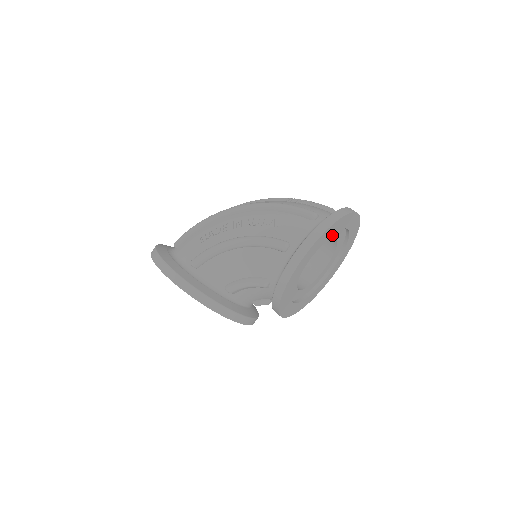
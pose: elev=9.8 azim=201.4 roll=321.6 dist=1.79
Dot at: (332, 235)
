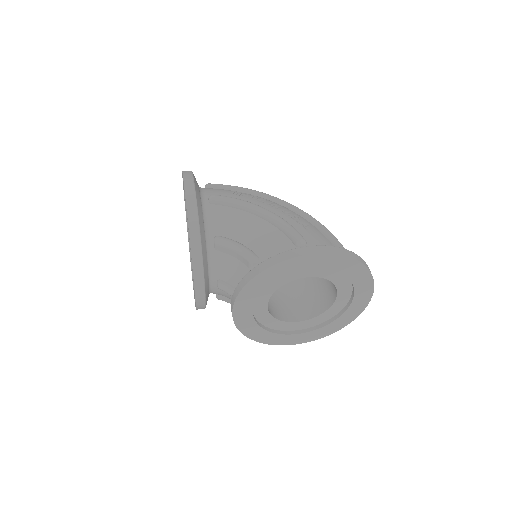
Dot at: (340, 283)
